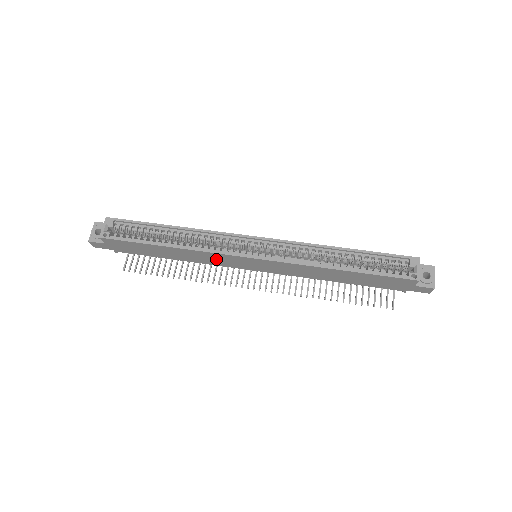
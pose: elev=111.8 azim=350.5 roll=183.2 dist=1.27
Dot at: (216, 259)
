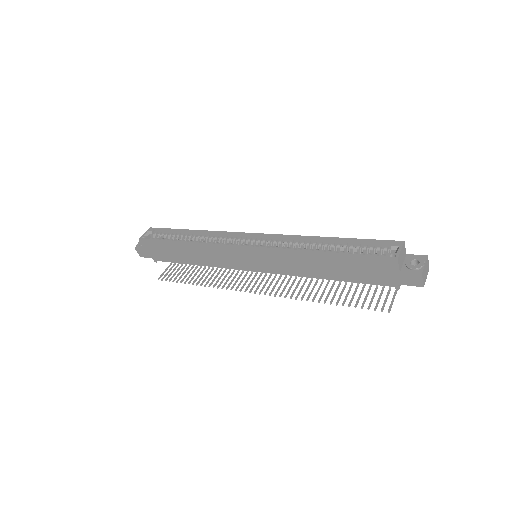
Dot at: (220, 256)
